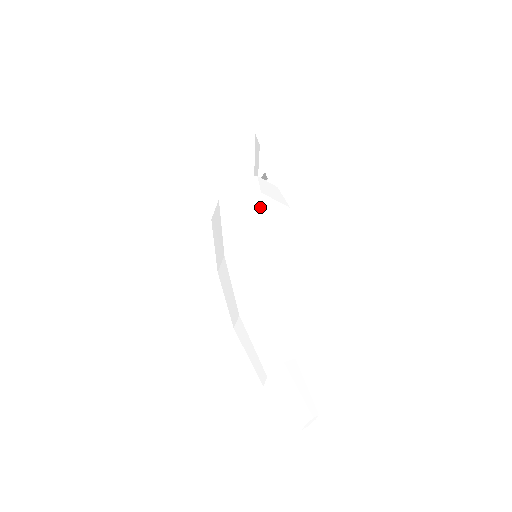
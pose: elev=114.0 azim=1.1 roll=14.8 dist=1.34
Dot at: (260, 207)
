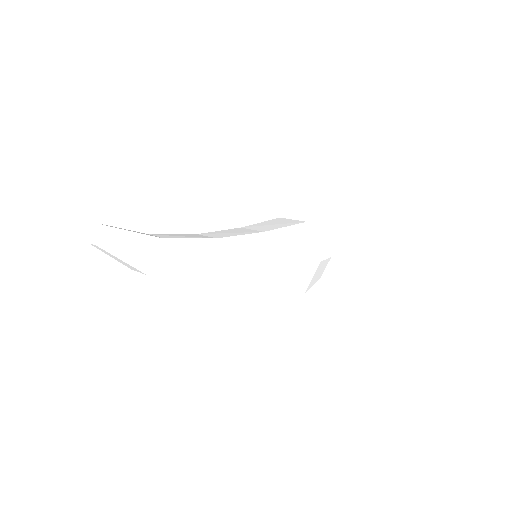
Dot at: occluded
